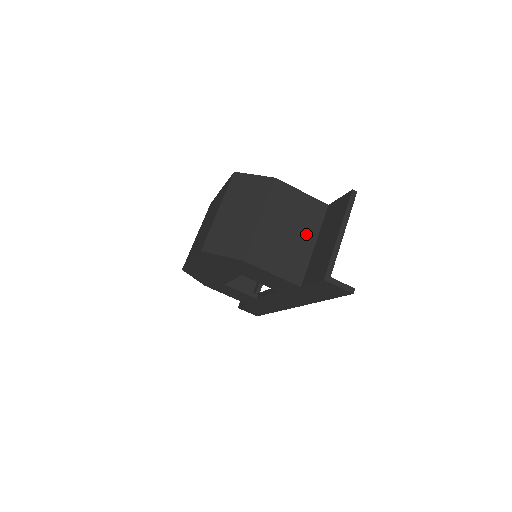
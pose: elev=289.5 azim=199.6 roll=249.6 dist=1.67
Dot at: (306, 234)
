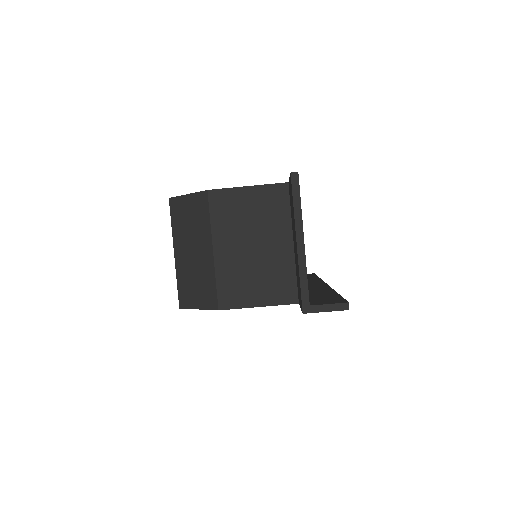
Dot at: (276, 237)
